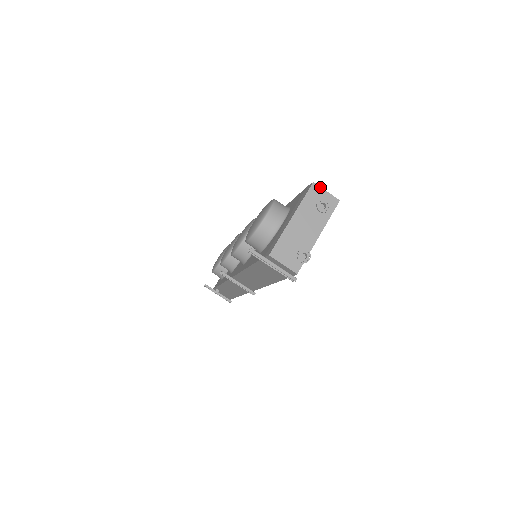
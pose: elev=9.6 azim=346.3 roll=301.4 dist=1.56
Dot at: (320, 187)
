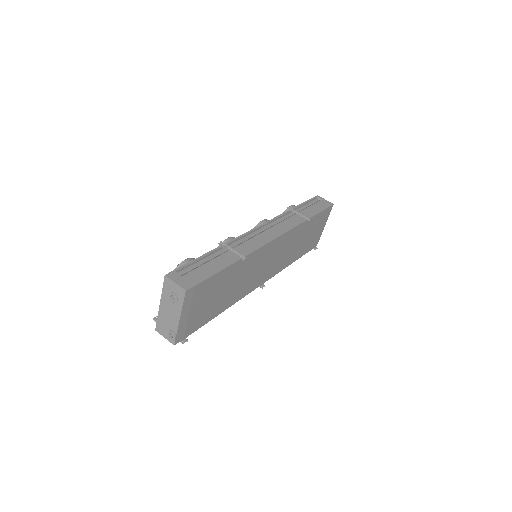
Dot at: (170, 279)
